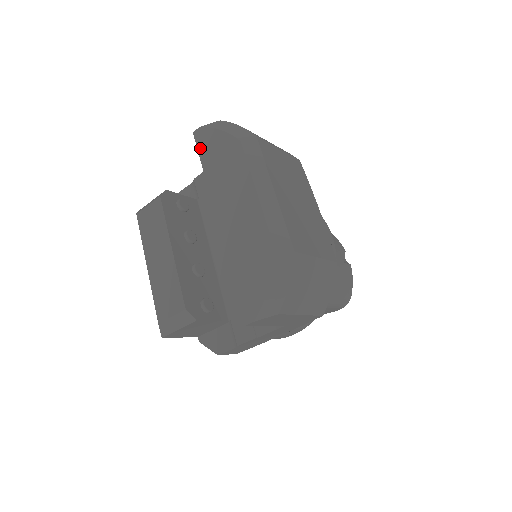
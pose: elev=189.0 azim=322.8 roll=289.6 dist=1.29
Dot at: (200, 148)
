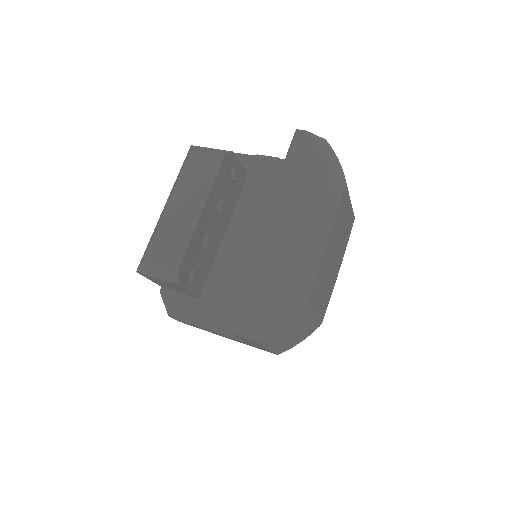
Dot at: (292, 149)
